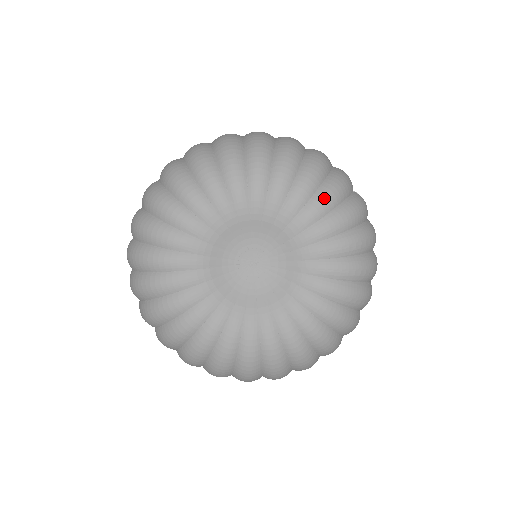
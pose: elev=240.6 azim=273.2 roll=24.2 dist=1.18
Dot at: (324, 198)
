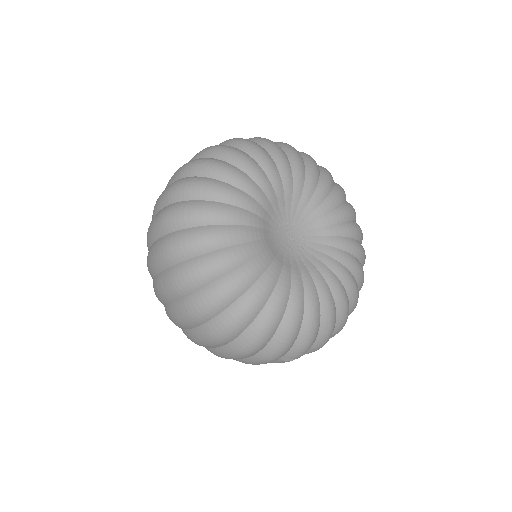
Dot at: (360, 247)
